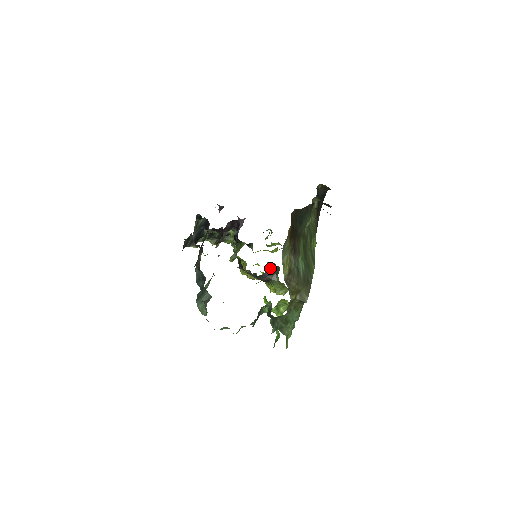
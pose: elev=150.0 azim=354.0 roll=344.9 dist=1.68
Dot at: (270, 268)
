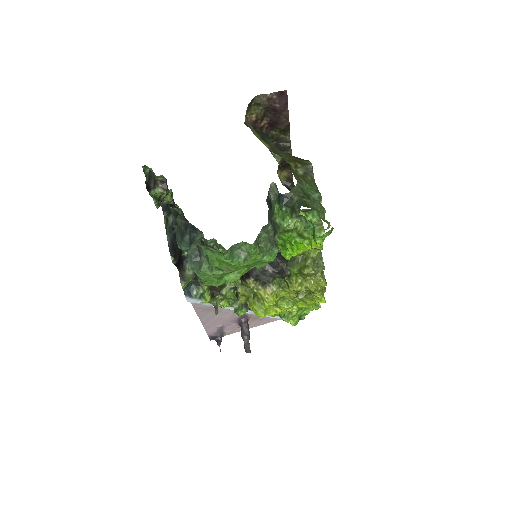
Dot at: (278, 253)
